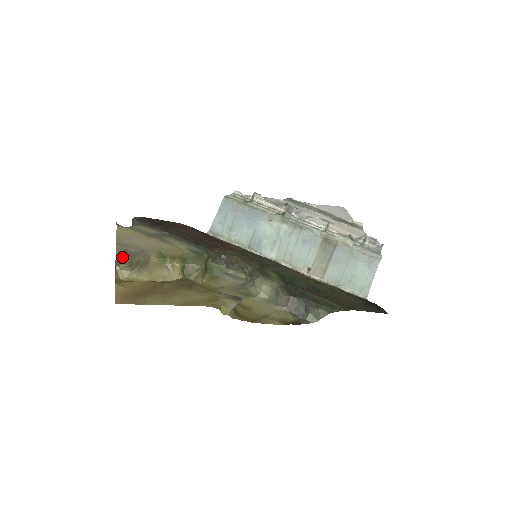
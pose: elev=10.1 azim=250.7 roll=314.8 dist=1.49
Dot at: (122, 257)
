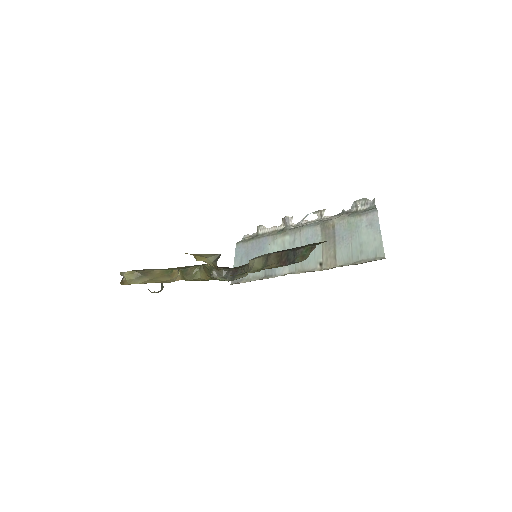
Dot at: occluded
